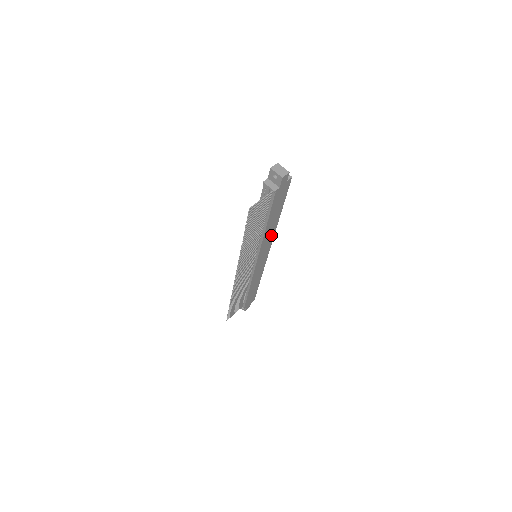
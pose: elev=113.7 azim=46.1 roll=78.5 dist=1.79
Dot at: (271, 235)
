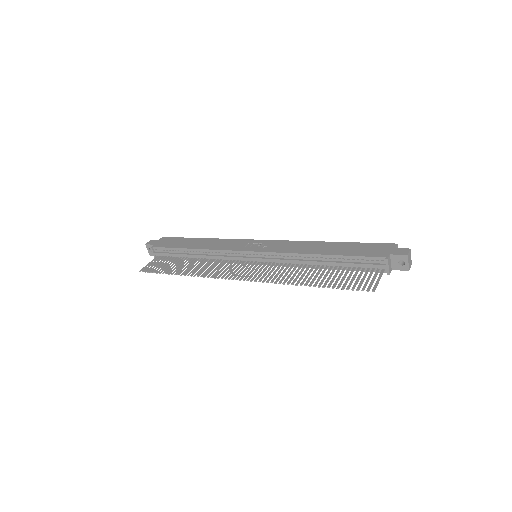
Dot at: occluded
